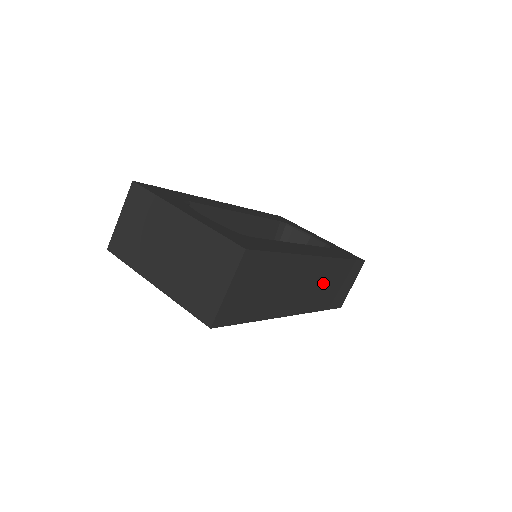
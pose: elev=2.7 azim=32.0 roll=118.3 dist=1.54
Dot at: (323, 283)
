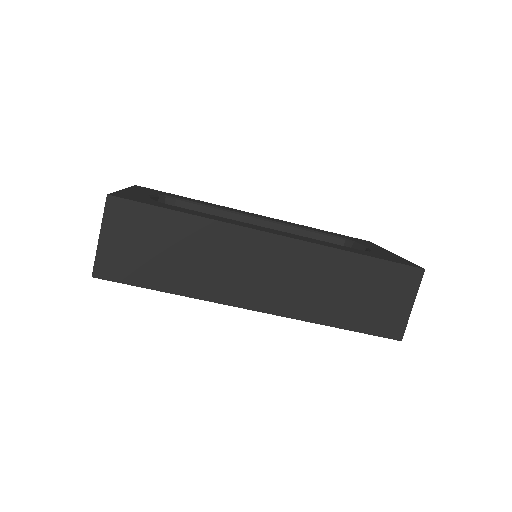
Dot at: (310, 279)
